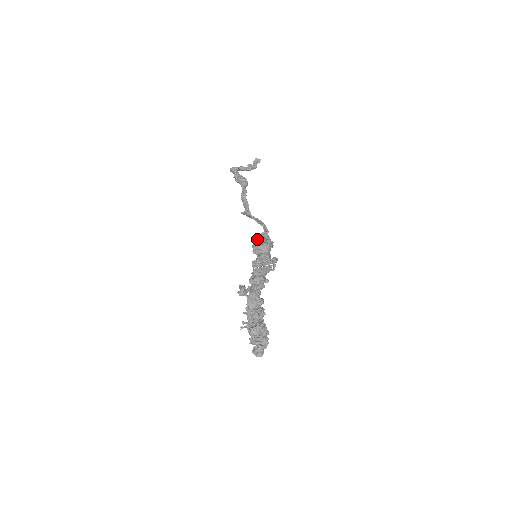
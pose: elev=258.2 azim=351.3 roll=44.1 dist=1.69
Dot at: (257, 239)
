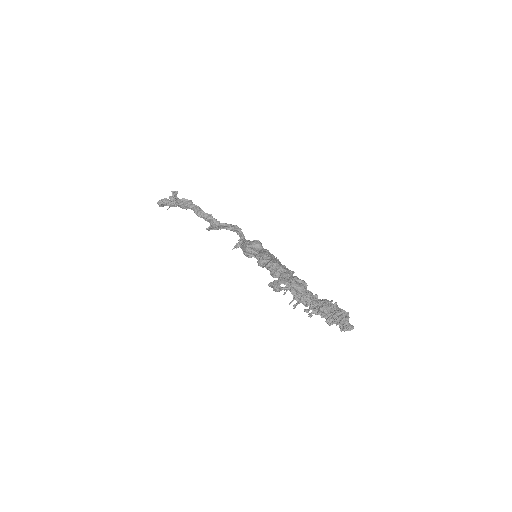
Dot at: (242, 244)
